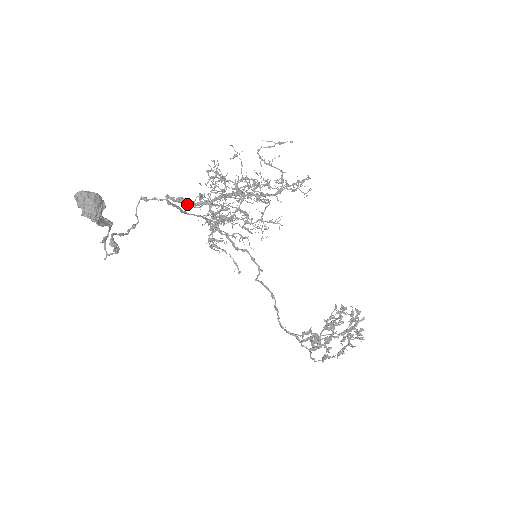
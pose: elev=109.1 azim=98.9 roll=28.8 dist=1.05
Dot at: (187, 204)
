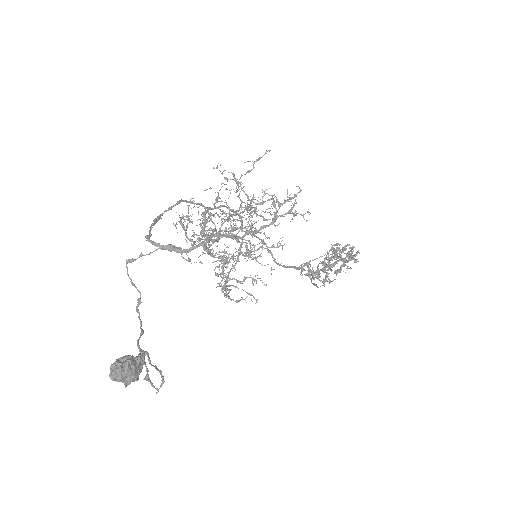
Dot at: occluded
